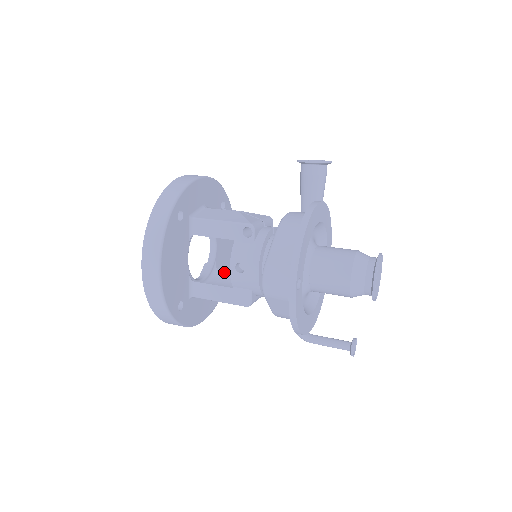
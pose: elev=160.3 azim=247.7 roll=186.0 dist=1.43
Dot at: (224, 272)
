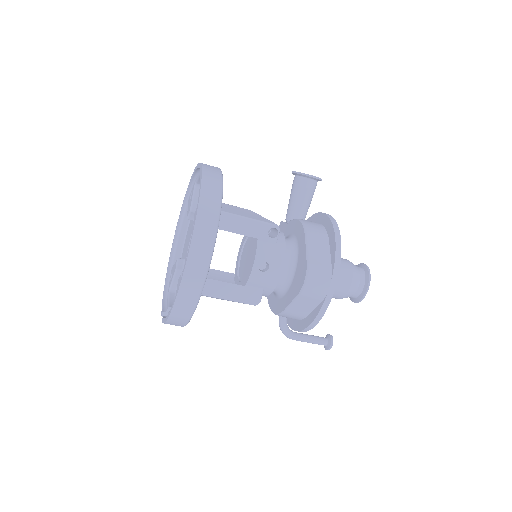
Dot at: occluded
